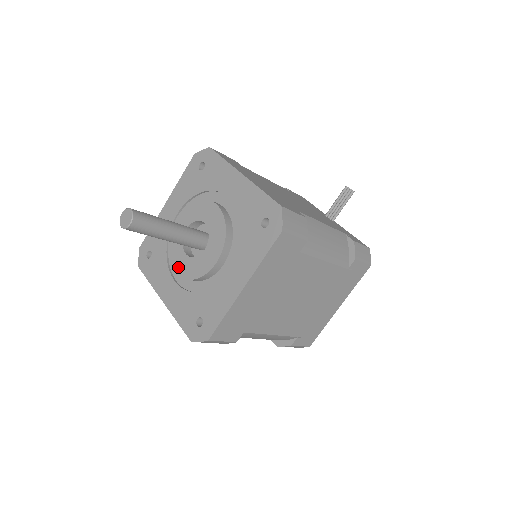
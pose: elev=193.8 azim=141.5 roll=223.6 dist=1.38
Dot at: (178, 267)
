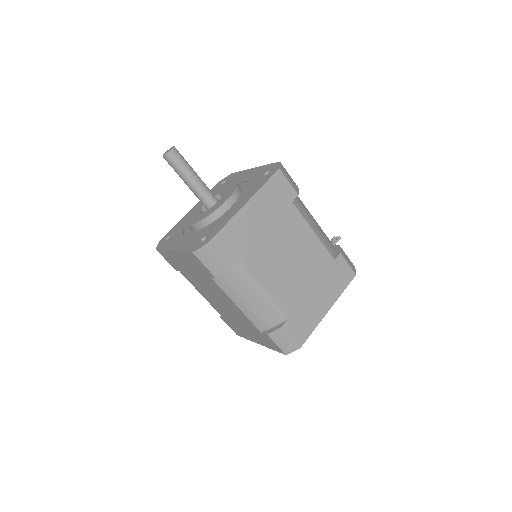
Dot at: (193, 221)
